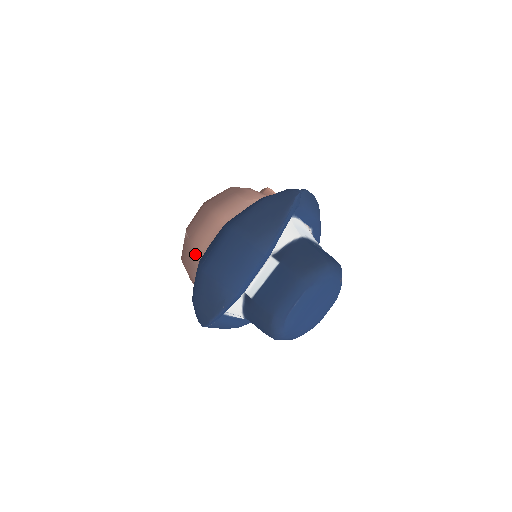
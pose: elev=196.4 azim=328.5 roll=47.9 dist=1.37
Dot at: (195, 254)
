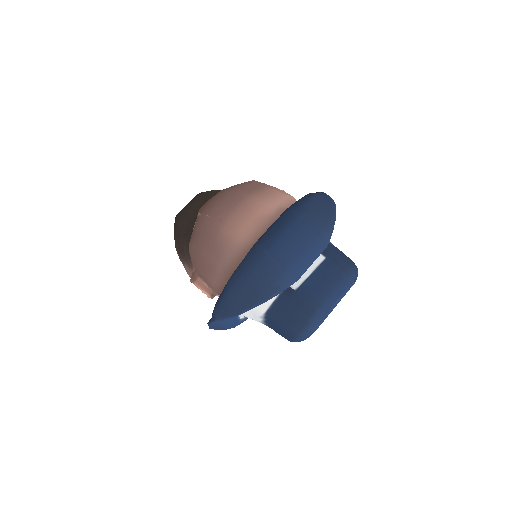
Dot at: (228, 238)
